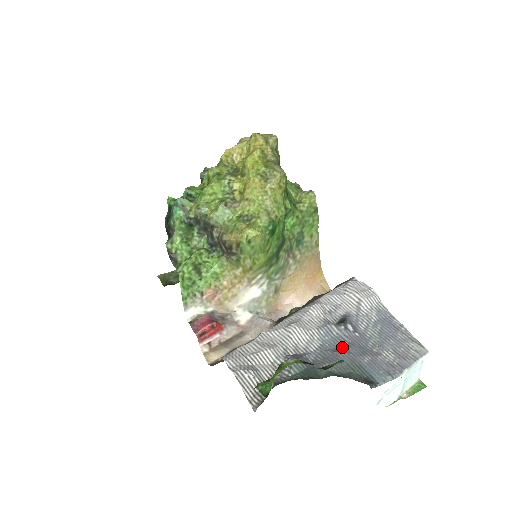
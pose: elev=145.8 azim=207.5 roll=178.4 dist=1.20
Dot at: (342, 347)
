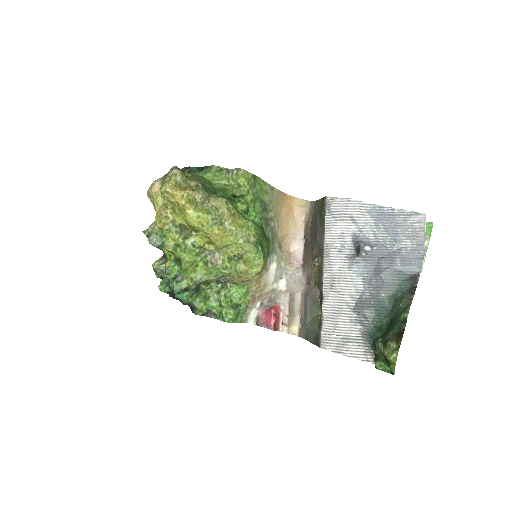
Dot at: (376, 268)
